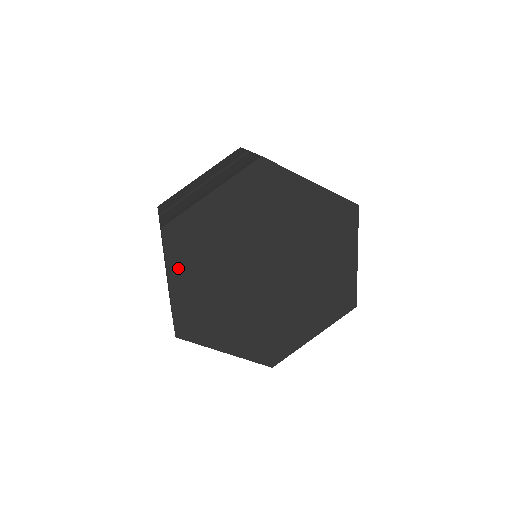
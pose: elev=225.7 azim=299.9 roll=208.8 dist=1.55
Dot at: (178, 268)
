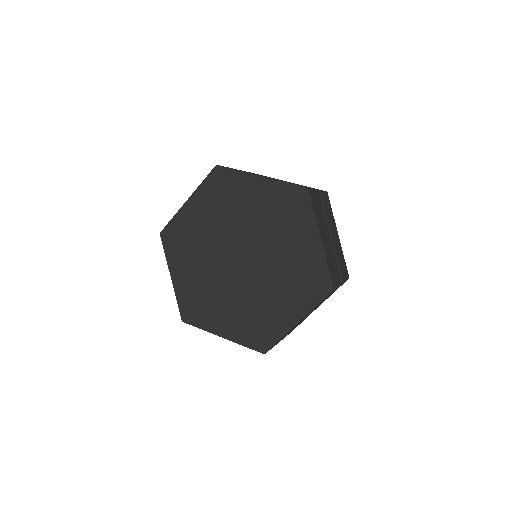
Dot at: (201, 197)
